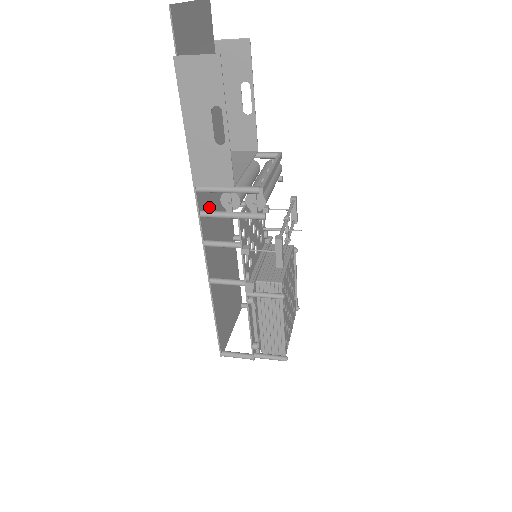
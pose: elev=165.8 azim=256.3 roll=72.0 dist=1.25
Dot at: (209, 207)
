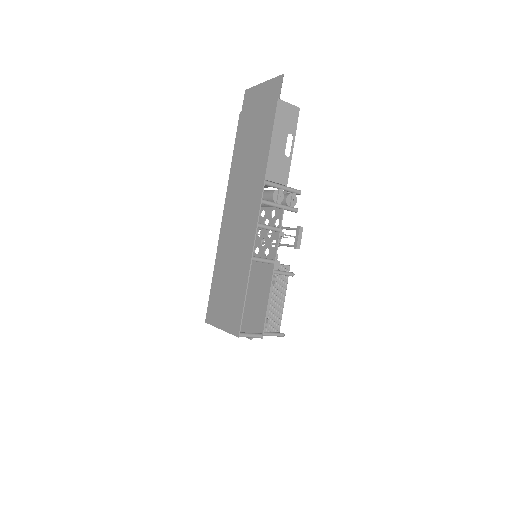
Dot at: (250, 205)
